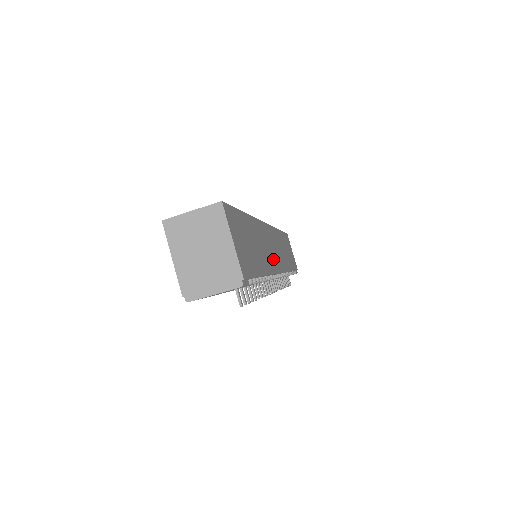
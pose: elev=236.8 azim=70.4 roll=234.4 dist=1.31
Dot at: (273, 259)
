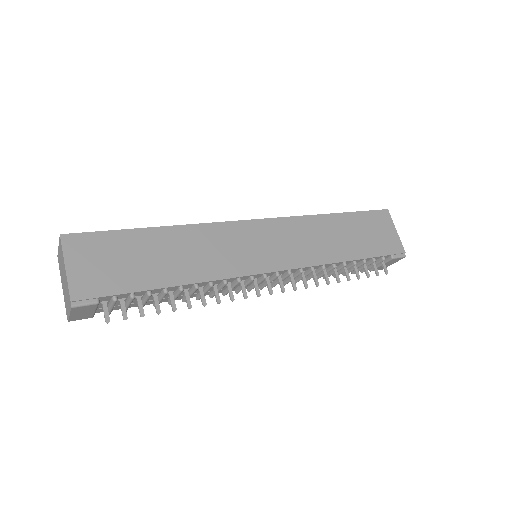
Dot at: (246, 260)
